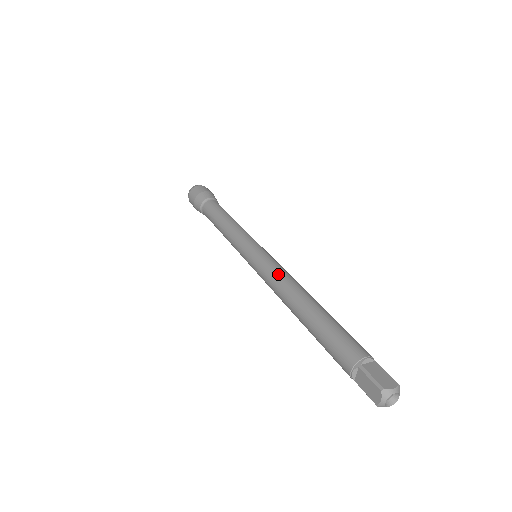
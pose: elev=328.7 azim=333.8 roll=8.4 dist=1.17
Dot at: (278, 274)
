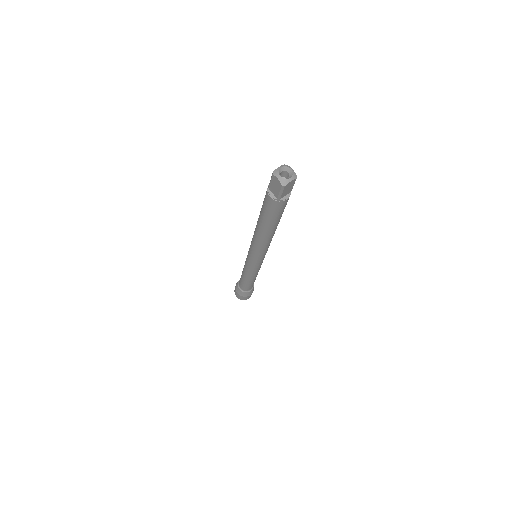
Dot at: occluded
